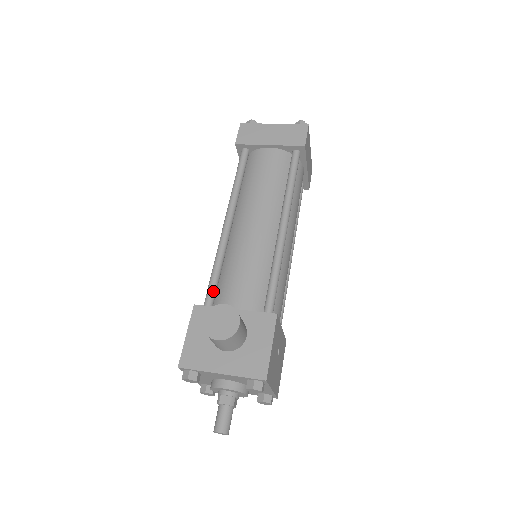
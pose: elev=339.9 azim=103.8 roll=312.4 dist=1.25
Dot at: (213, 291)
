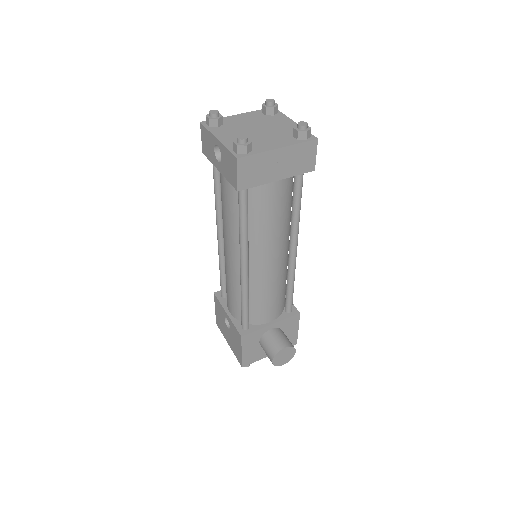
Dot at: occluded
